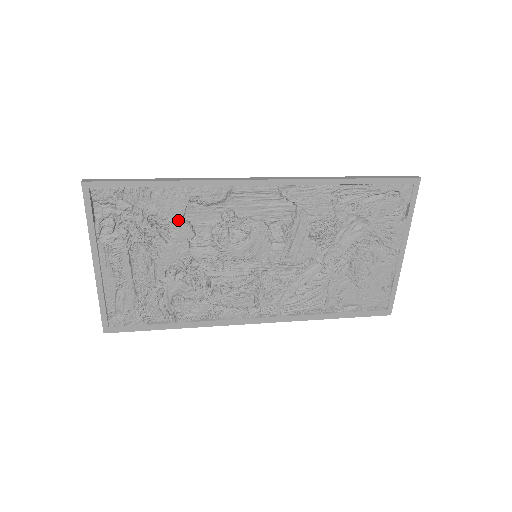
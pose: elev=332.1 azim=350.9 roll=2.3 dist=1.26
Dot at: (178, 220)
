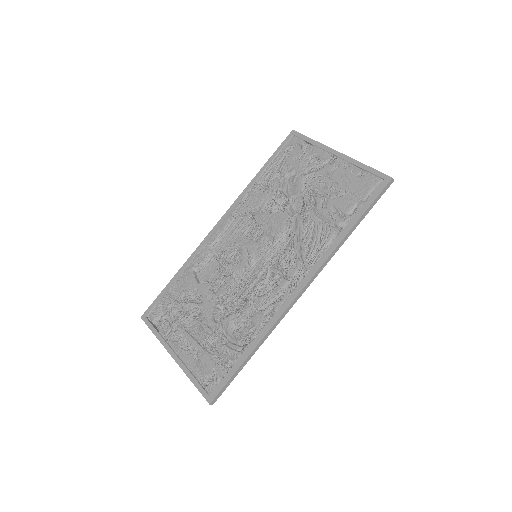
Dot at: (196, 285)
